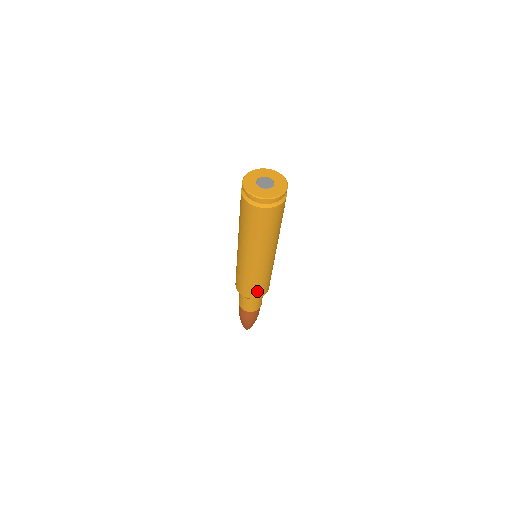
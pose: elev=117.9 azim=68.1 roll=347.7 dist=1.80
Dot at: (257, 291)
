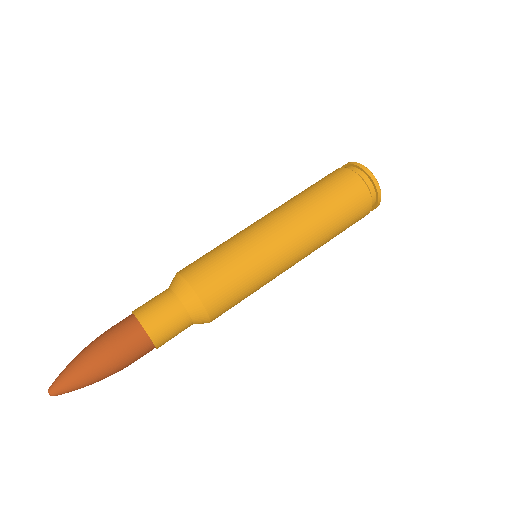
Dot at: (208, 271)
